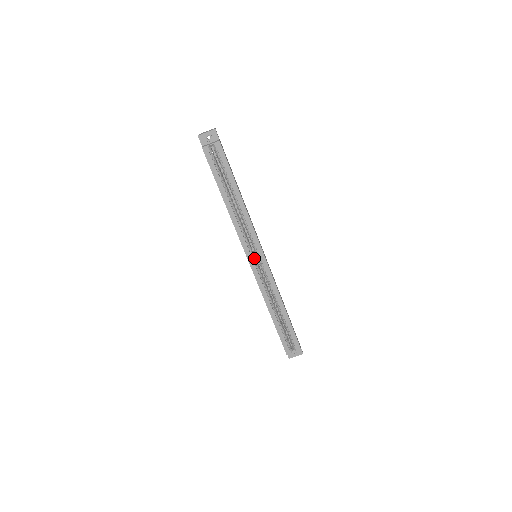
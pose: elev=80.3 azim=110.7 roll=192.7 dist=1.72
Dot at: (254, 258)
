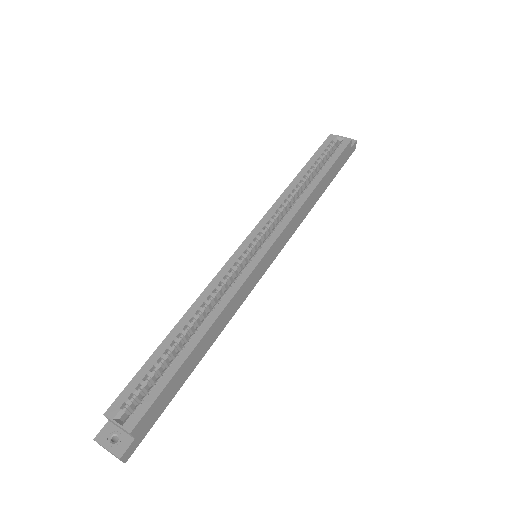
Dot at: (253, 247)
